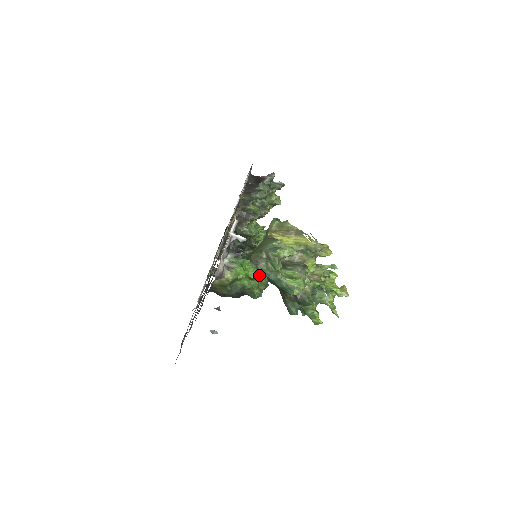
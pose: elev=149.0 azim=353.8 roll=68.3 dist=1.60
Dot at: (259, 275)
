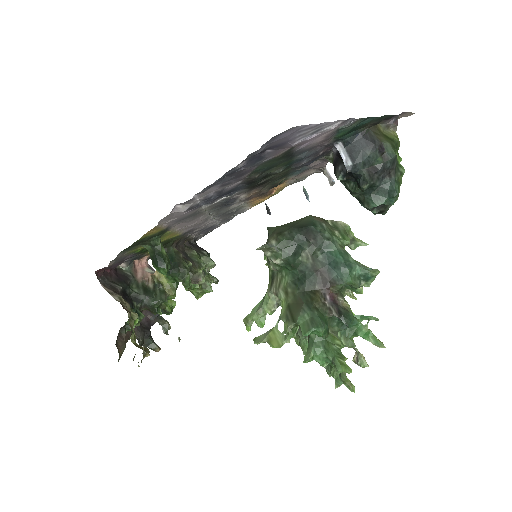
Dot at: occluded
